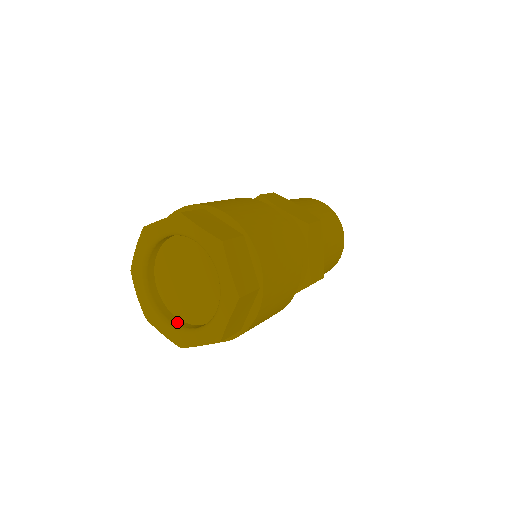
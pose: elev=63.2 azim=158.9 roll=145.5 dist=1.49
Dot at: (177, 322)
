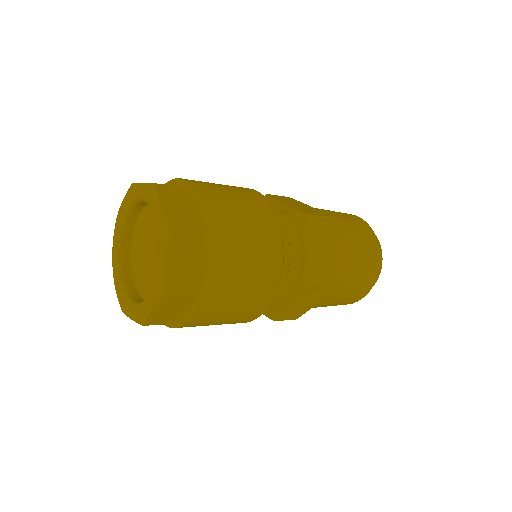
Dot at: occluded
